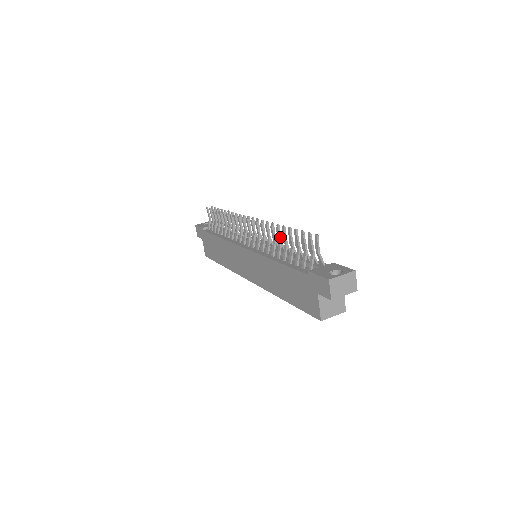
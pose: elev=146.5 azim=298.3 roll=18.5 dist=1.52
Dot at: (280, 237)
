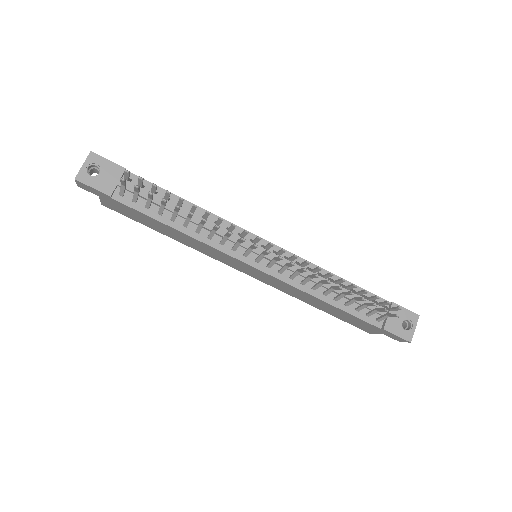
Dot at: (338, 289)
